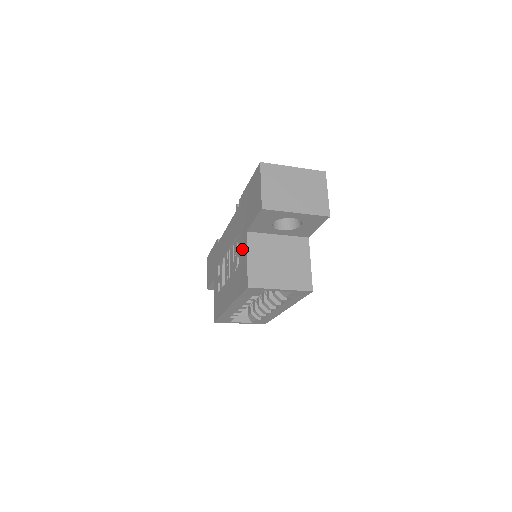
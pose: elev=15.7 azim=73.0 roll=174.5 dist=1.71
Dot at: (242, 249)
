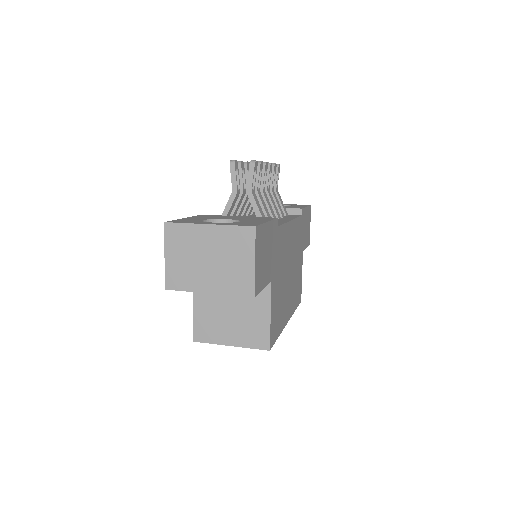
Dot at: occluded
